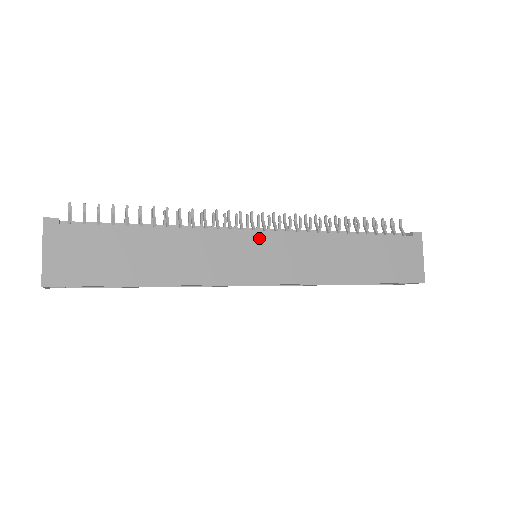
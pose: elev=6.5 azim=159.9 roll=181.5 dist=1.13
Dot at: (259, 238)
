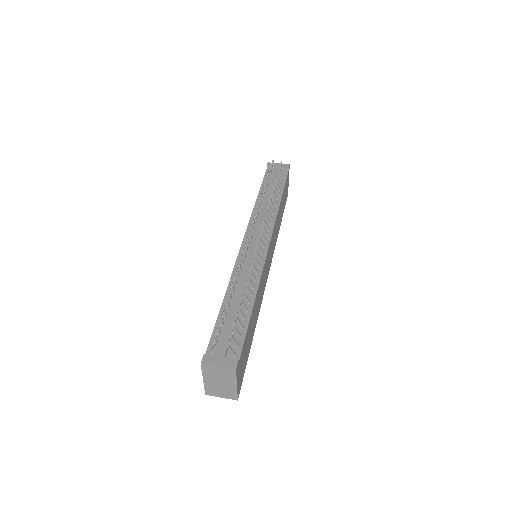
Dot at: (269, 250)
